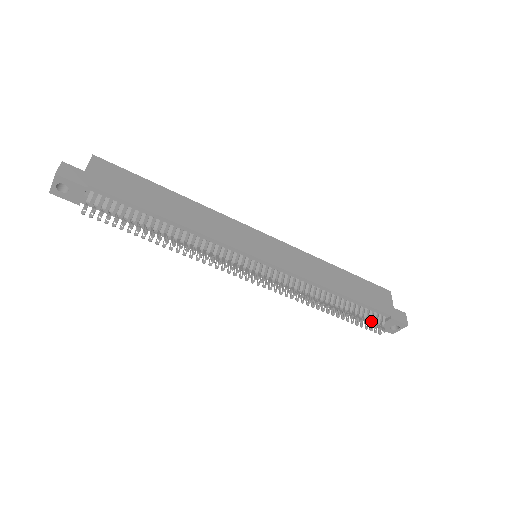
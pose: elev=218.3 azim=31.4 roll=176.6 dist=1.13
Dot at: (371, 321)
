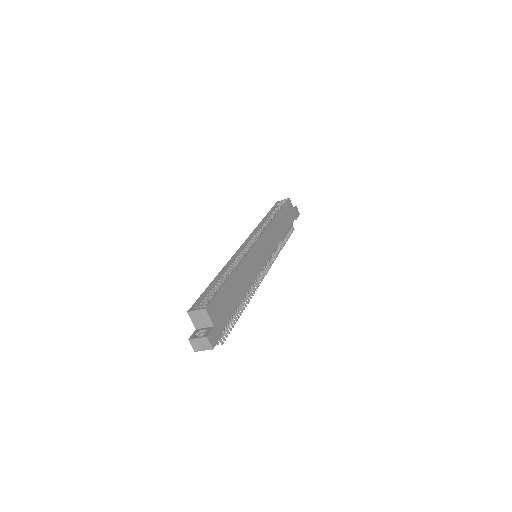
Dot at: occluded
